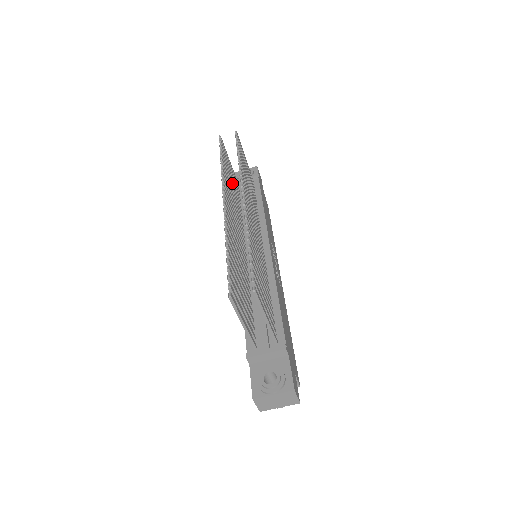
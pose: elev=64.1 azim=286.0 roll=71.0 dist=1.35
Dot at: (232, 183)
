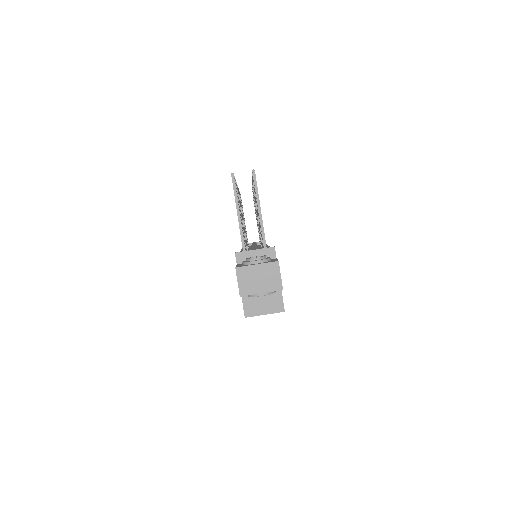
Dot at: (244, 221)
